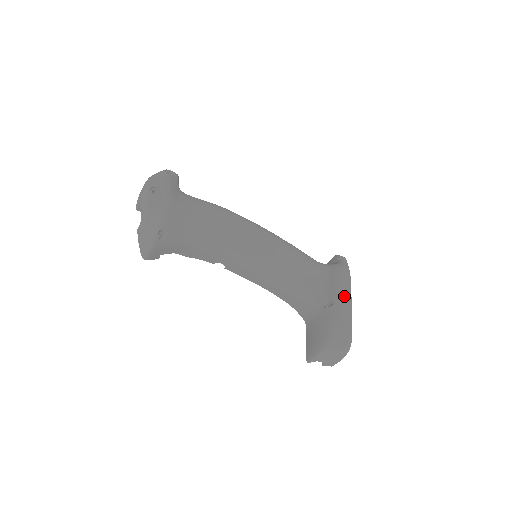
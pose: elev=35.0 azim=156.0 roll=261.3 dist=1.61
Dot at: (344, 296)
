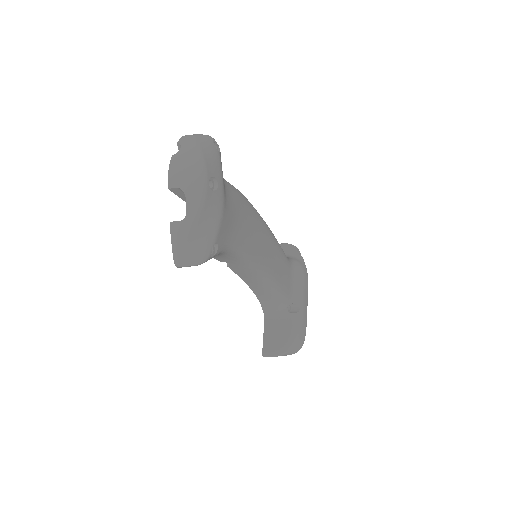
Dot at: (306, 302)
